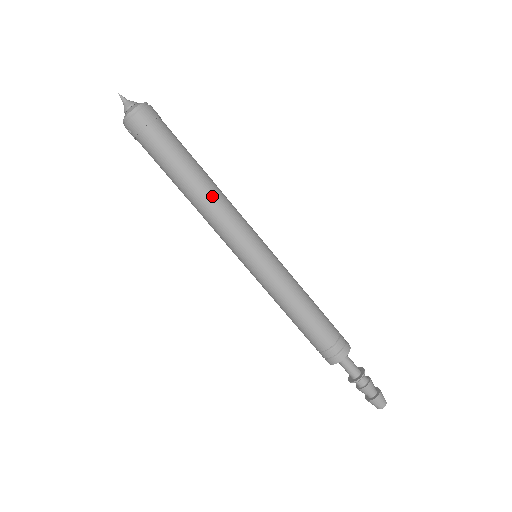
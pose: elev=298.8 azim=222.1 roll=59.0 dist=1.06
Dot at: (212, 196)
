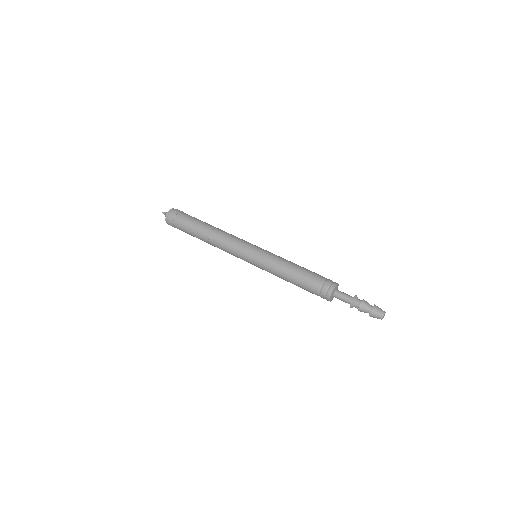
Dot at: (216, 235)
